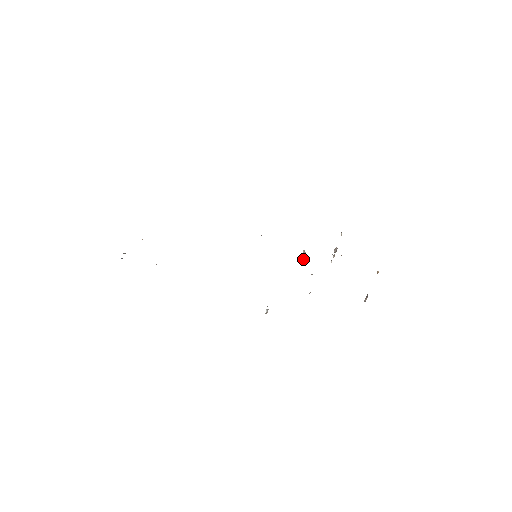
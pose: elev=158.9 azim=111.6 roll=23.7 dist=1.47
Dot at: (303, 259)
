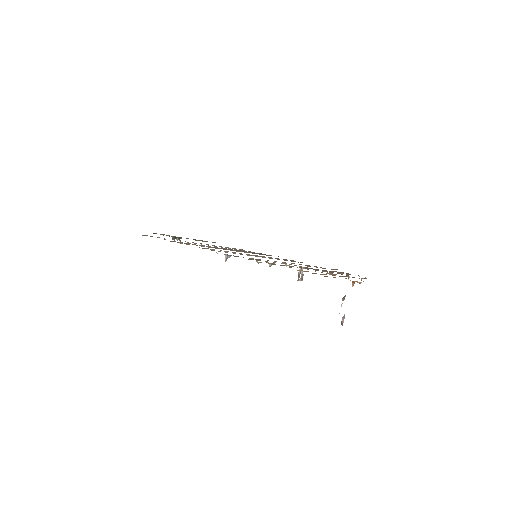
Dot at: (298, 277)
